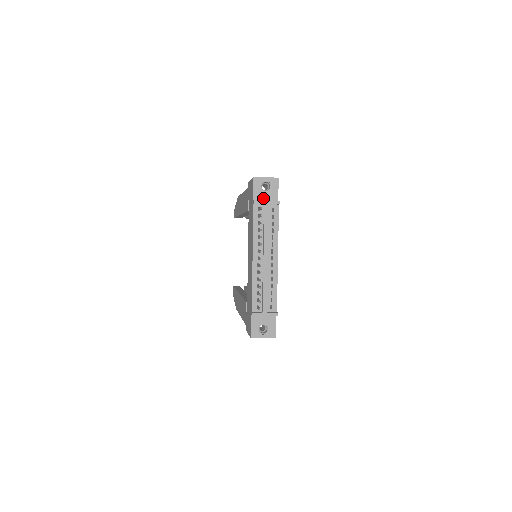
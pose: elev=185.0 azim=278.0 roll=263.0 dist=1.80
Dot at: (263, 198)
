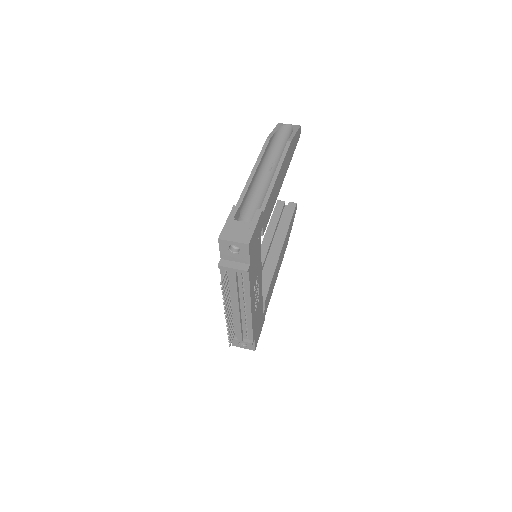
Dot at: (232, 259)
